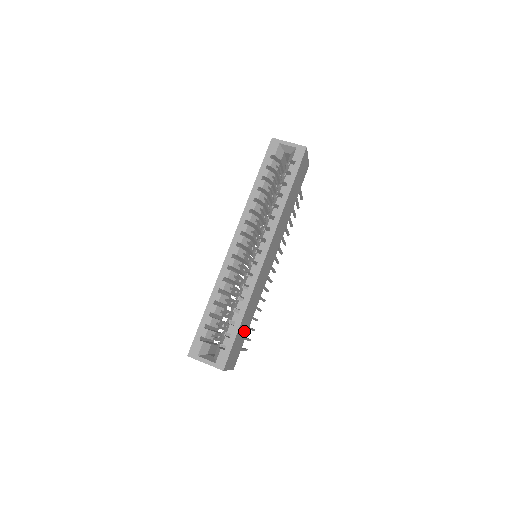
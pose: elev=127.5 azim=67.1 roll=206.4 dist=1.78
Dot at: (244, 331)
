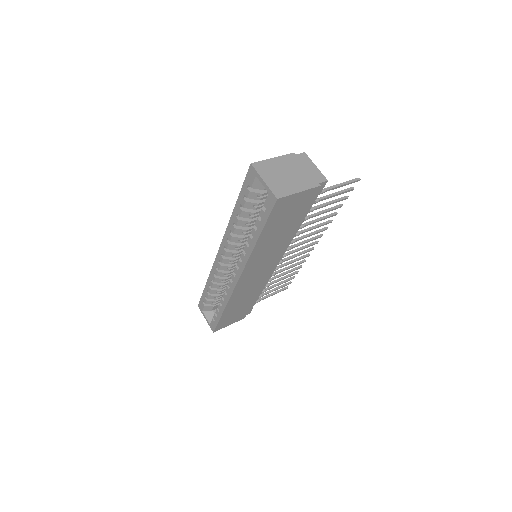
Dot at: (242, 307)
